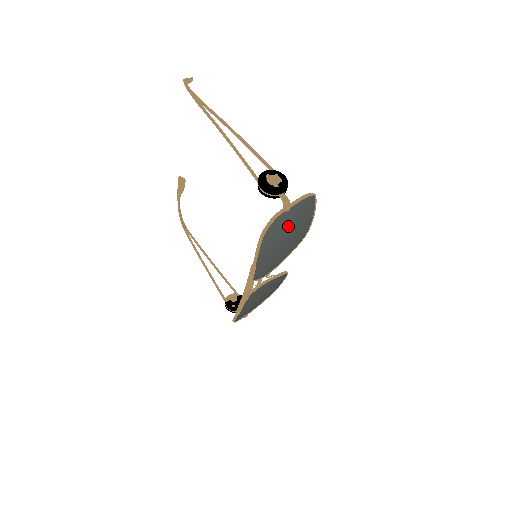
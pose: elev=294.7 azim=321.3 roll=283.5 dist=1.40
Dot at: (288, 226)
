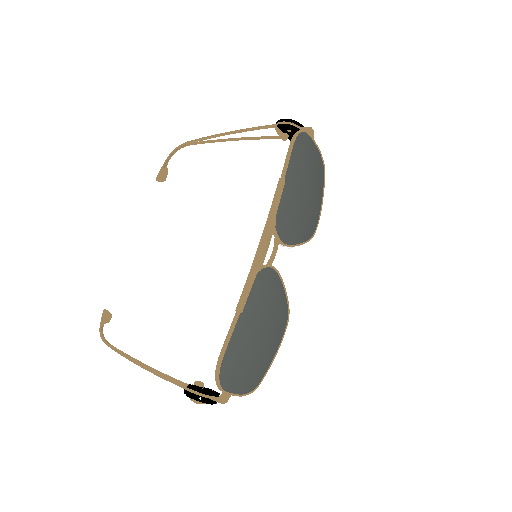
Dot at: (309, 168)
